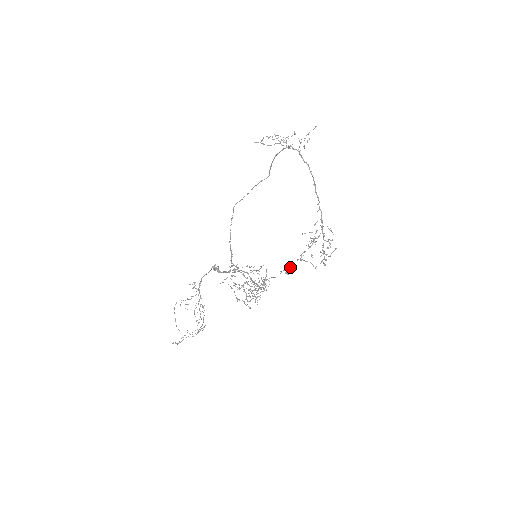
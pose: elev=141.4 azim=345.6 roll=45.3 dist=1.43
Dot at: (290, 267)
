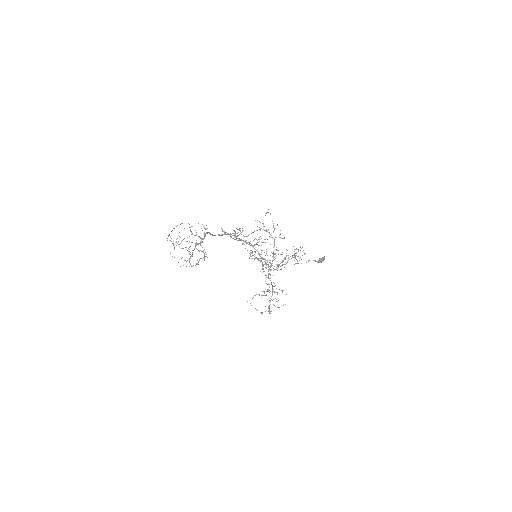
Dot at: (324, 258)
